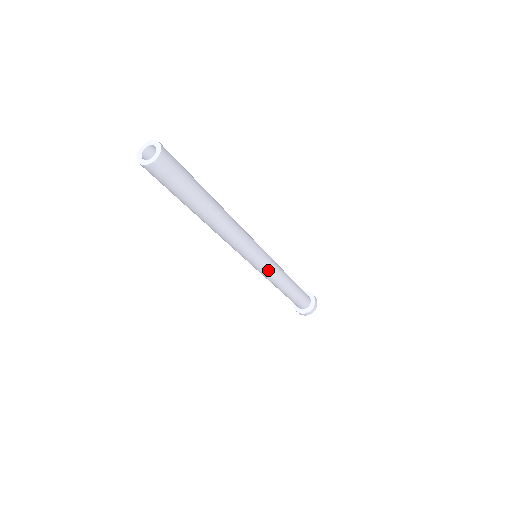
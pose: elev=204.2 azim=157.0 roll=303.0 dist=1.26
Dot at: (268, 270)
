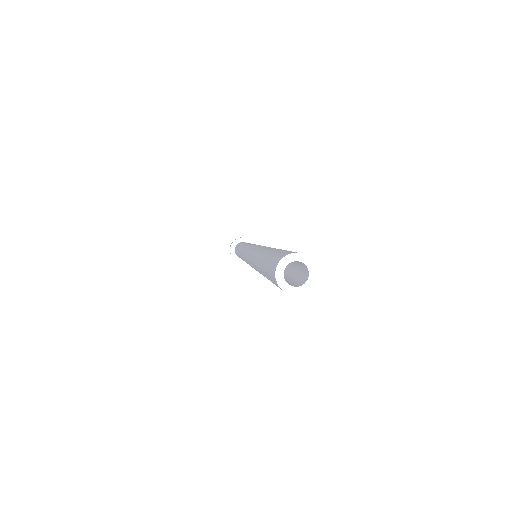
Dot at: occluded
